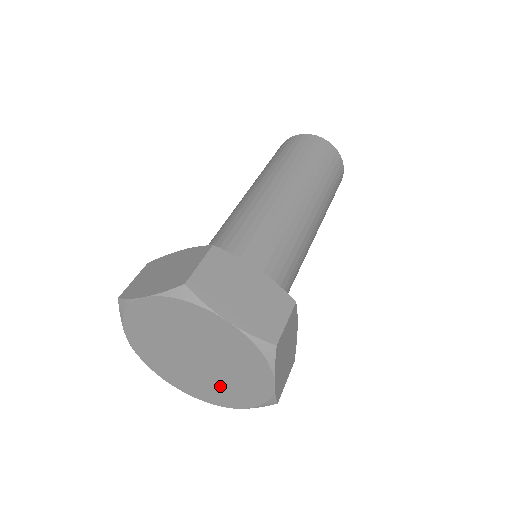
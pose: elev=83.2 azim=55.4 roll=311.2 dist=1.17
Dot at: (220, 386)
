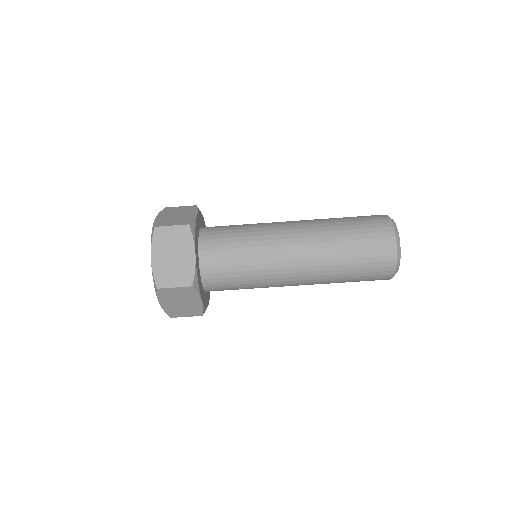
Dot at: occluded
